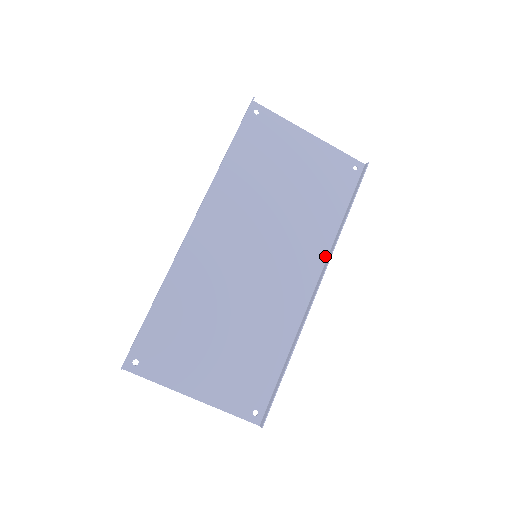
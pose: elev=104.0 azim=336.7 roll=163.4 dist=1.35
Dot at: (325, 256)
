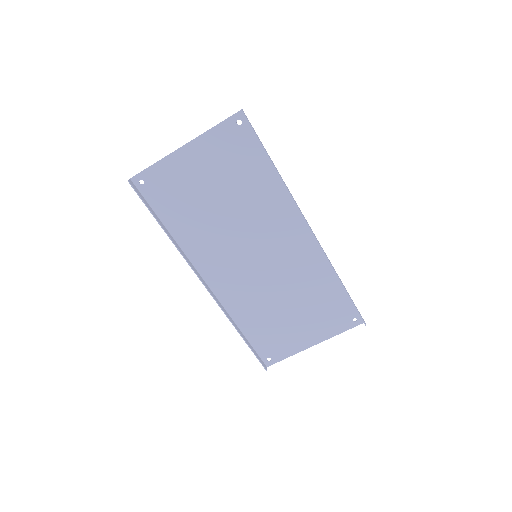
Dot at: (293, 205)
